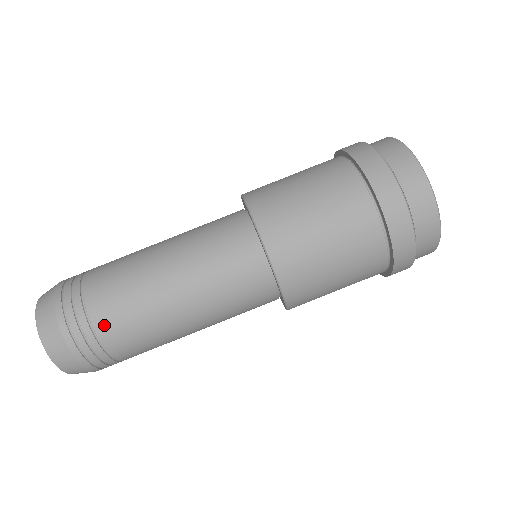
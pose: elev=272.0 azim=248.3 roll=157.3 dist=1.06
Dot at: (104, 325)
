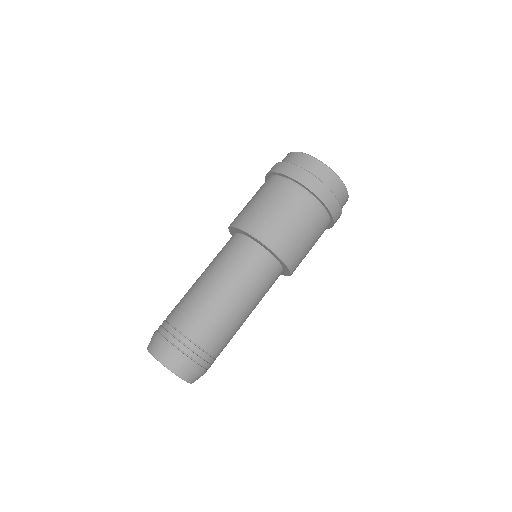
Dot at: (204, 341)
